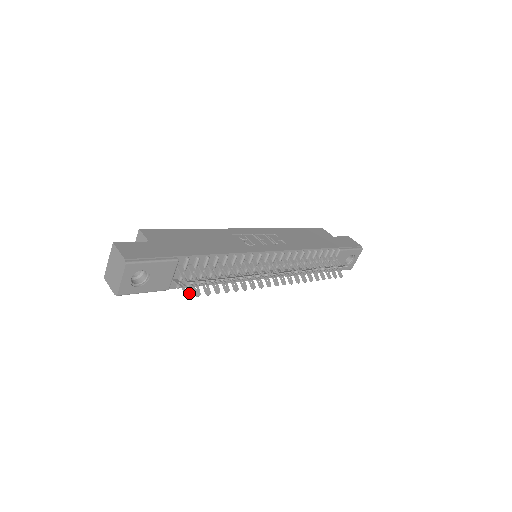
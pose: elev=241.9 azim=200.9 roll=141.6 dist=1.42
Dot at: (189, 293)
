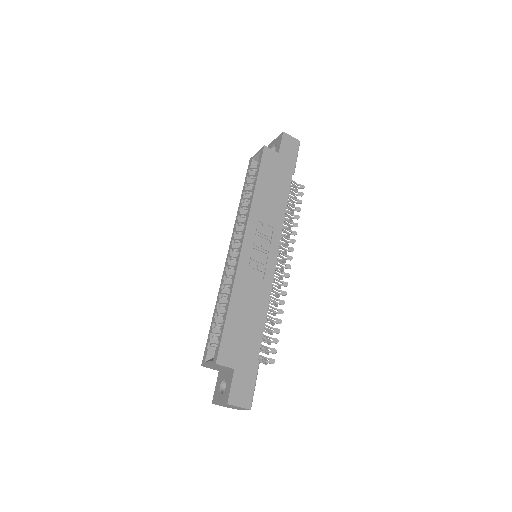
Dot at: (266, 360)
